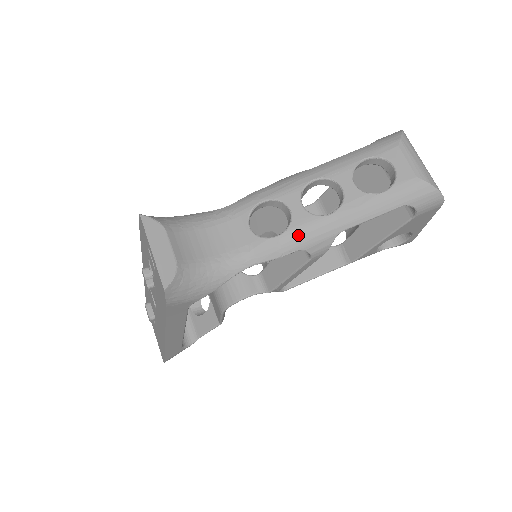
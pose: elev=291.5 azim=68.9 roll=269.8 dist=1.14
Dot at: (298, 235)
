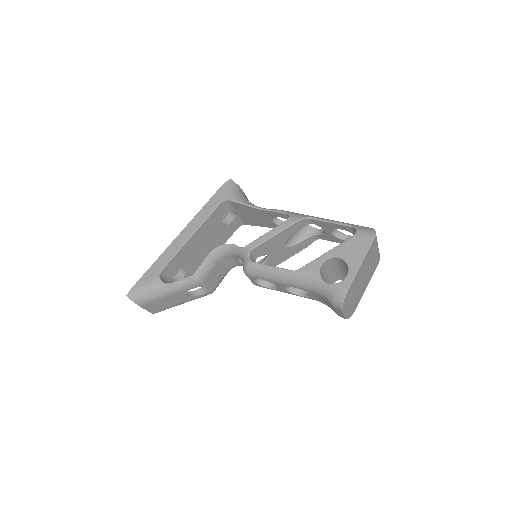
Dot at: (292, 212)
